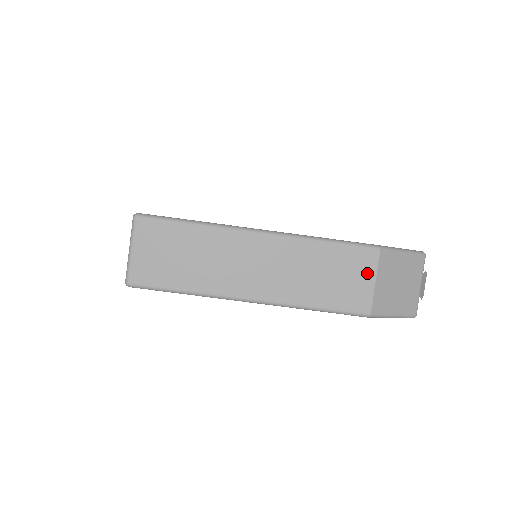
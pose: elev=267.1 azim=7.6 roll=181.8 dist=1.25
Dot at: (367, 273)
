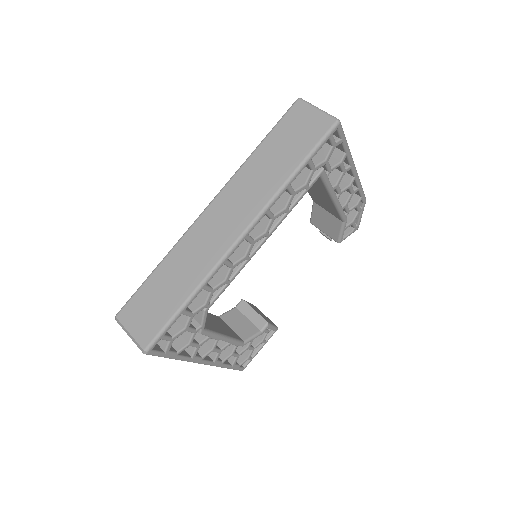
Dot at: occluded
